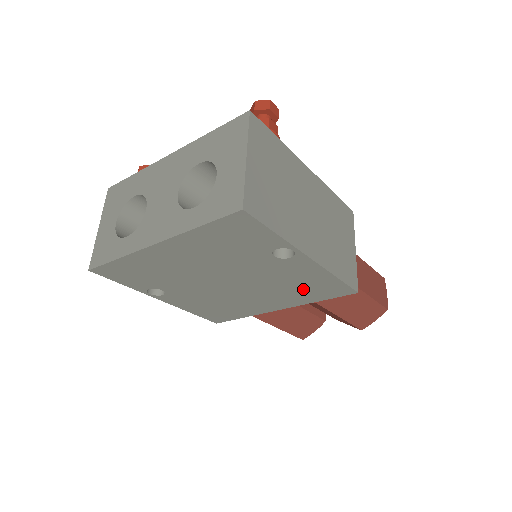
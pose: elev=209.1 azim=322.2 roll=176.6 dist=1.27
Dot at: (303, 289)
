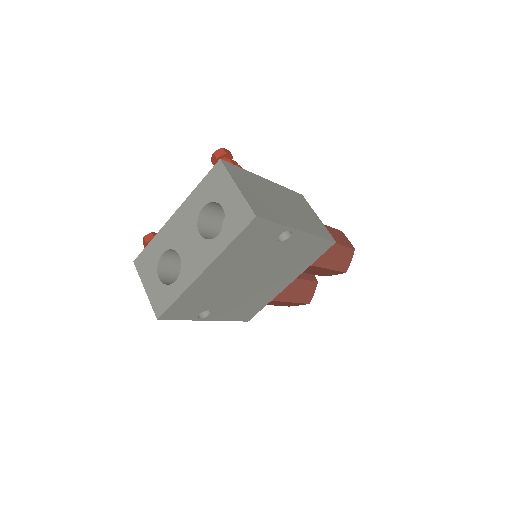
Dot at: (301, 258)
